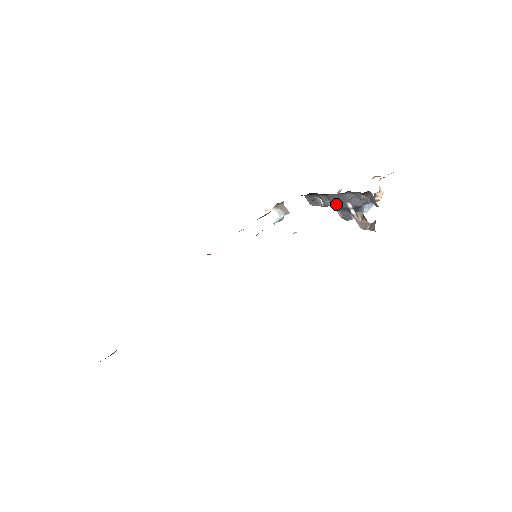
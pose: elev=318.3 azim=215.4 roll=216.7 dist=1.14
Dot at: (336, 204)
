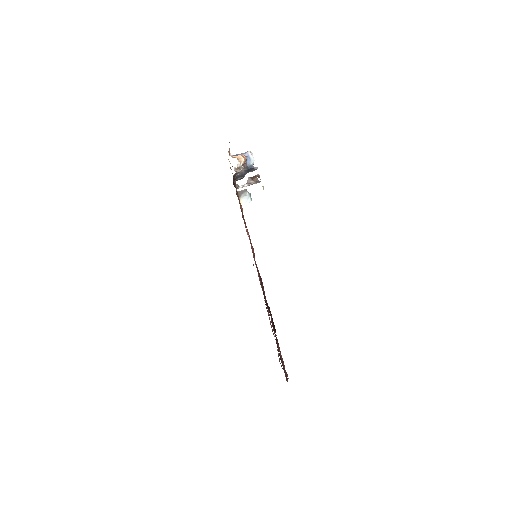
Dot at: occluded
